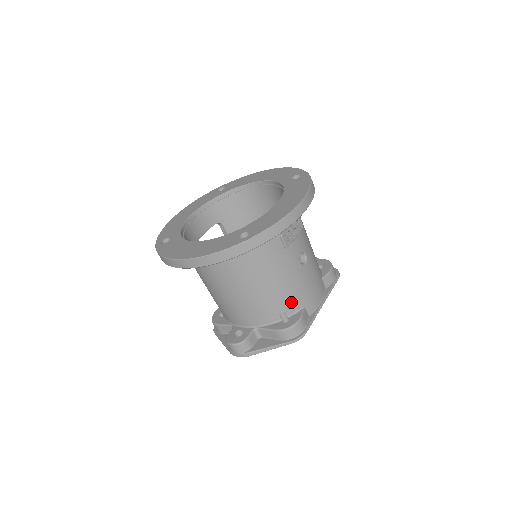
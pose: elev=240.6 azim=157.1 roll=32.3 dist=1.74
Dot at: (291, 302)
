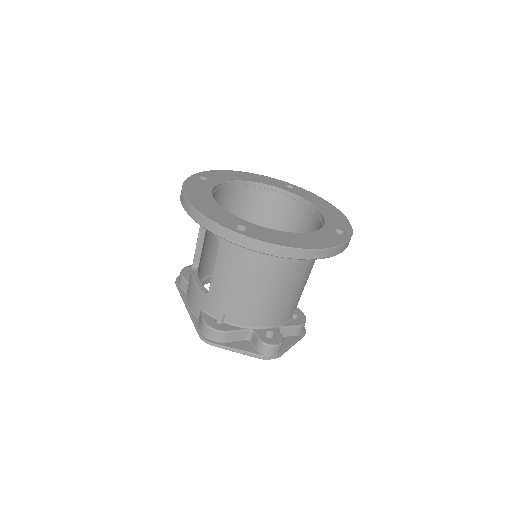
Dot at: occluded
